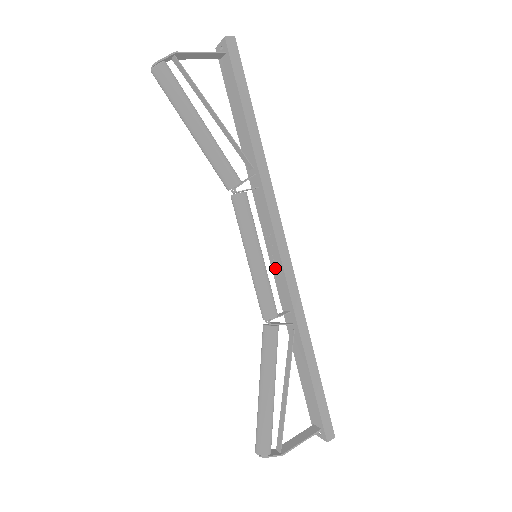
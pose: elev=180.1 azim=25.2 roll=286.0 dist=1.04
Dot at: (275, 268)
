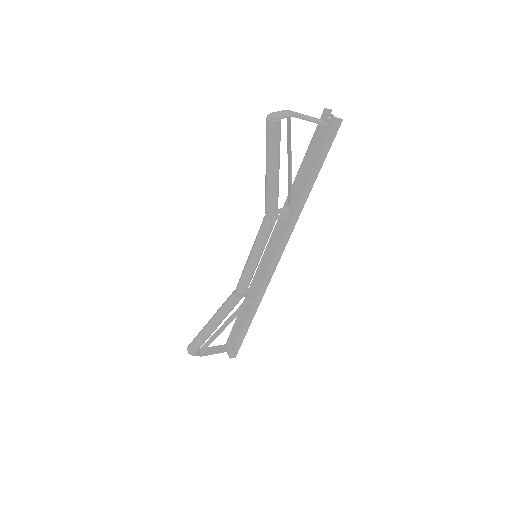
Dot at: (263, 264)
